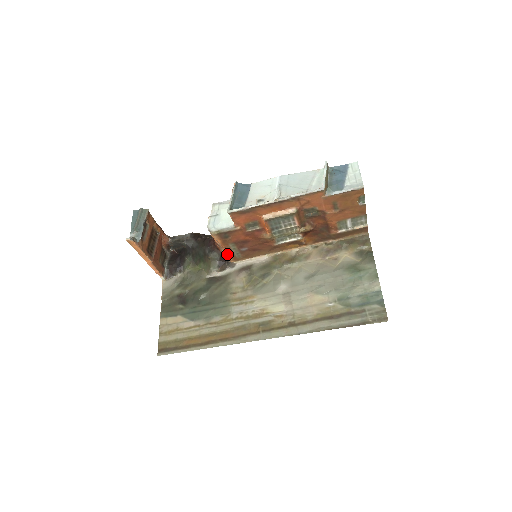
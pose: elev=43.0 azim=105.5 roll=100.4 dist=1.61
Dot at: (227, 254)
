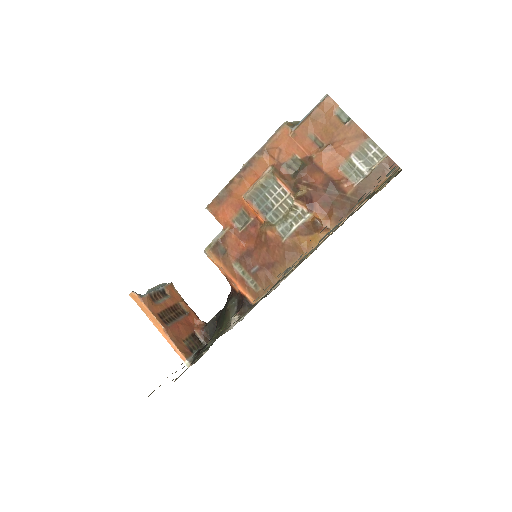
Dot at: (241, 289)
